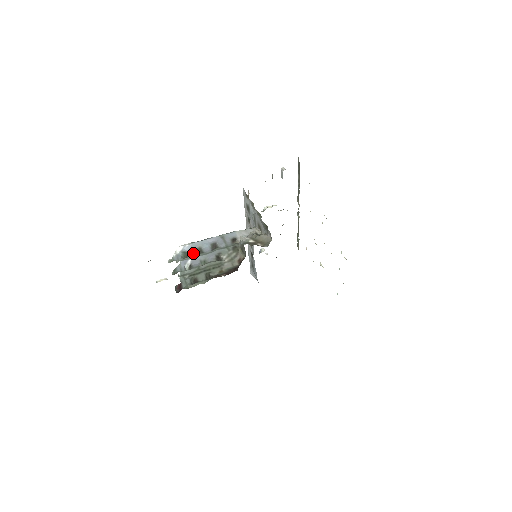
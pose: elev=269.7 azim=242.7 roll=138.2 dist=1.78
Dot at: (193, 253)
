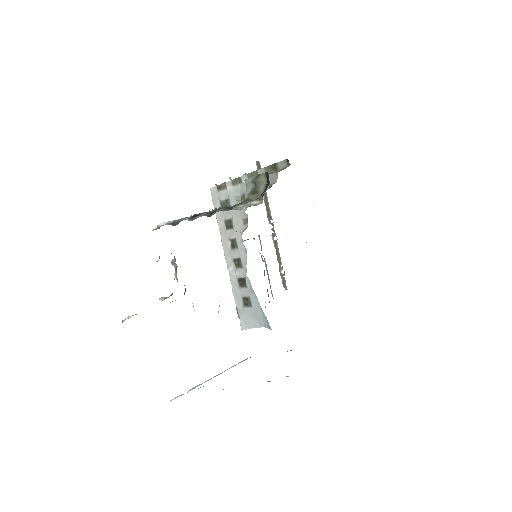
Dot at: occluded
